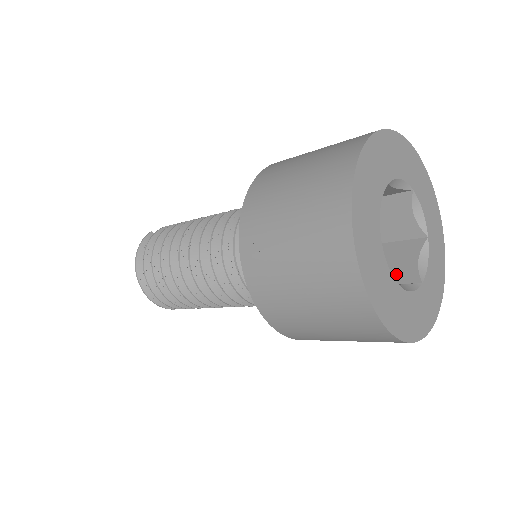
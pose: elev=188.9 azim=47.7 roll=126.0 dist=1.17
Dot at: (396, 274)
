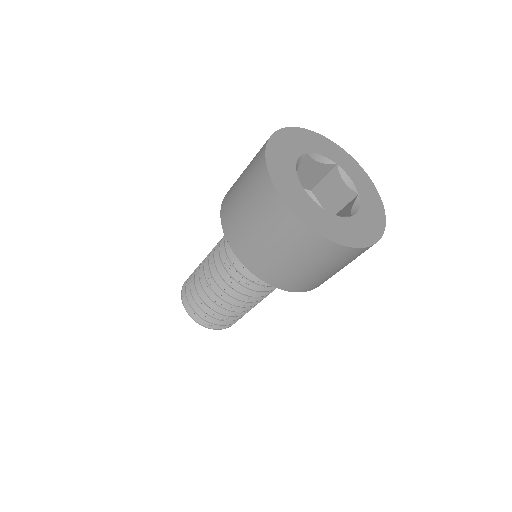
Dot at: occluded
